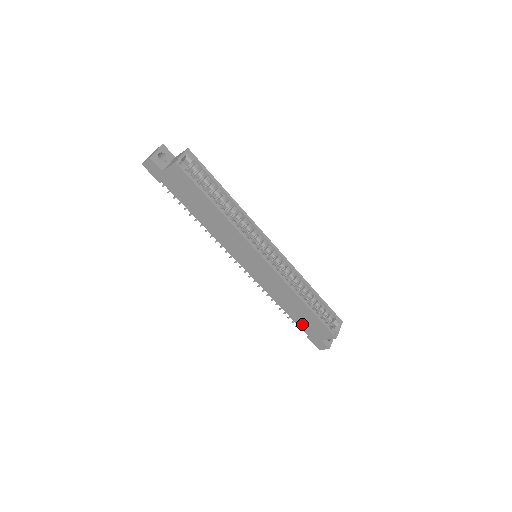
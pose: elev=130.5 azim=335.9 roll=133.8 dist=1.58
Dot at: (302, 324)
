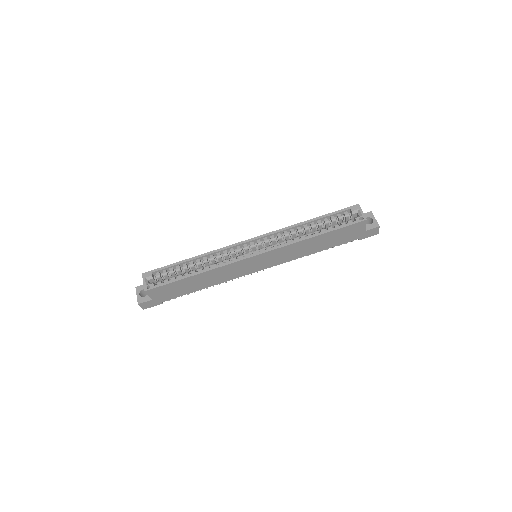
Dot at: (341, 242)
